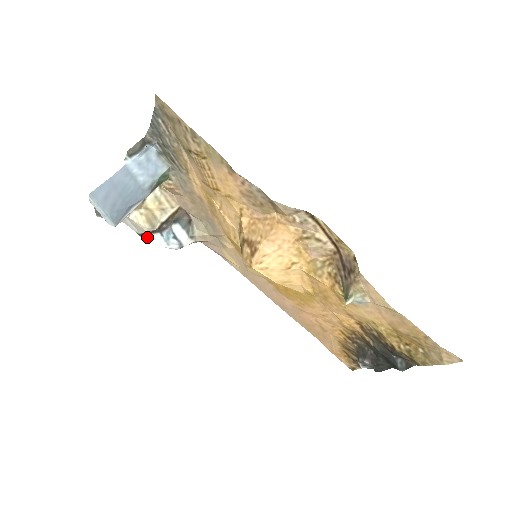
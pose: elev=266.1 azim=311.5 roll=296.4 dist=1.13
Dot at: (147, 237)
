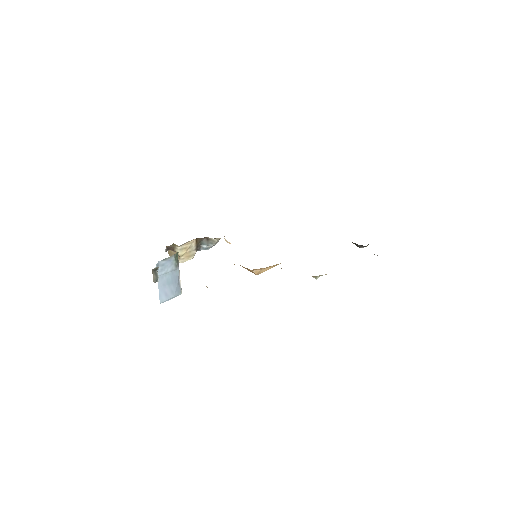
Dot at: occluded
